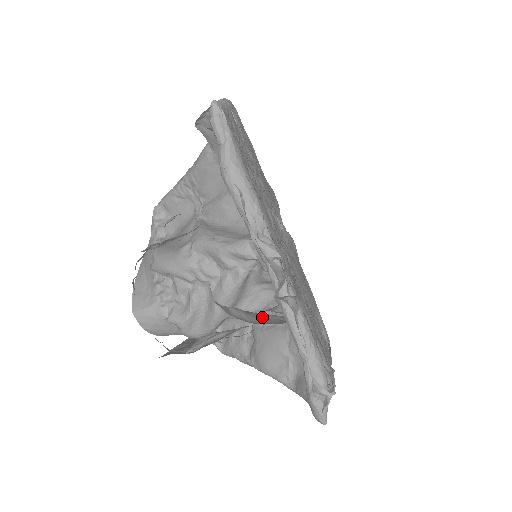
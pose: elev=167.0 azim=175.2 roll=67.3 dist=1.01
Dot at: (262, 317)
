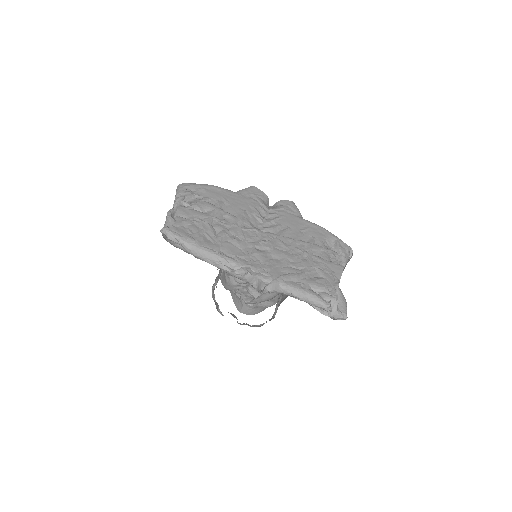
Dot at: occluded
